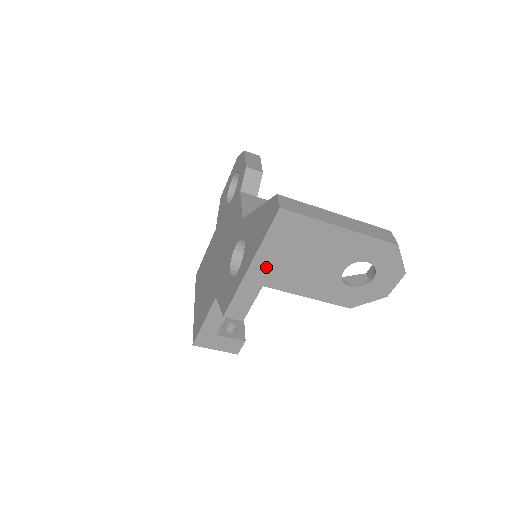
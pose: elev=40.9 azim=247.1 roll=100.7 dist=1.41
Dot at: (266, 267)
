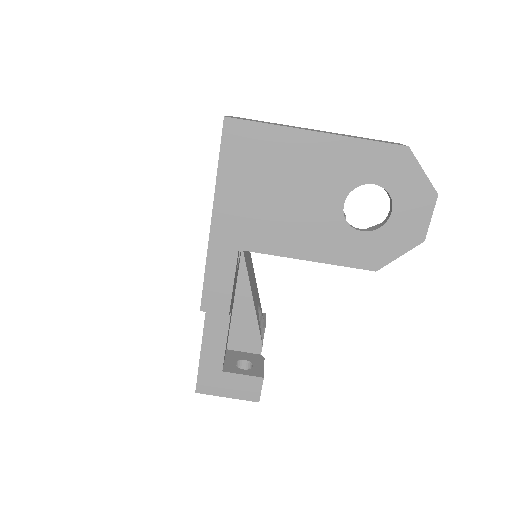
Dot at: (234, 217)
